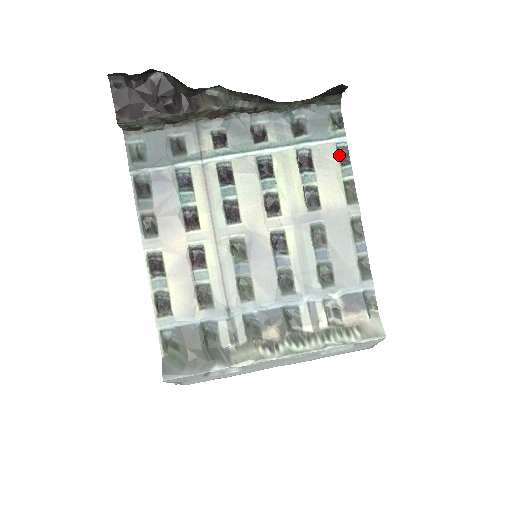
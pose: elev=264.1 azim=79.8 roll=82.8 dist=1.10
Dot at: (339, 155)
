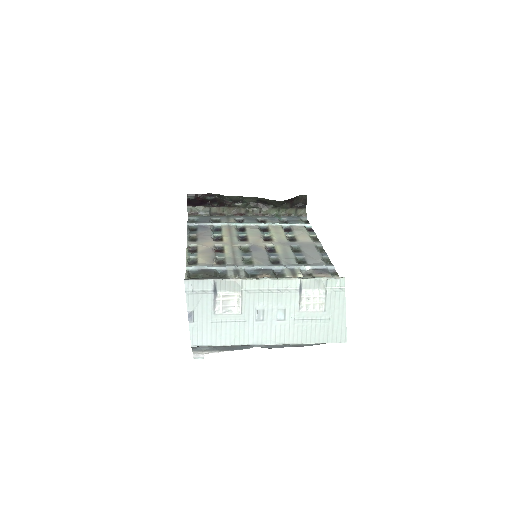
Dot at: (307, 230)
